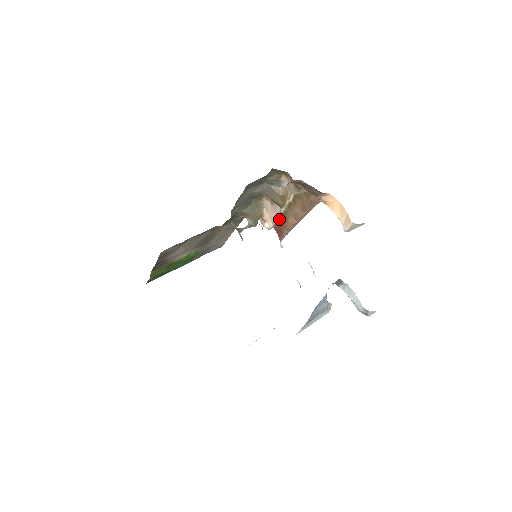
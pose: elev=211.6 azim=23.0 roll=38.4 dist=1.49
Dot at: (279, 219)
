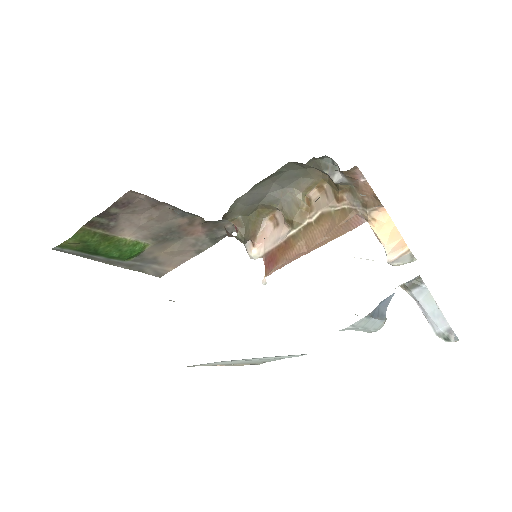
Dot at: (279, 245)
